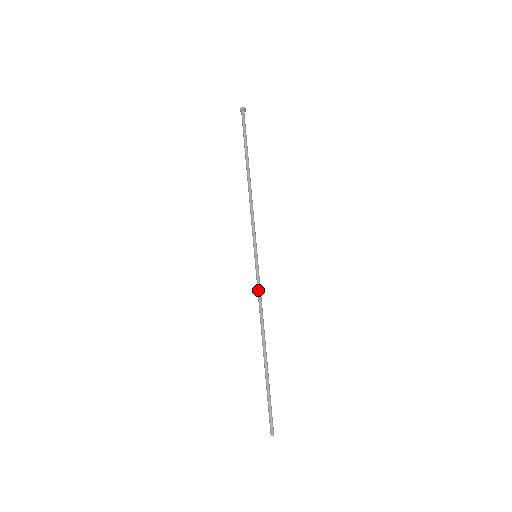
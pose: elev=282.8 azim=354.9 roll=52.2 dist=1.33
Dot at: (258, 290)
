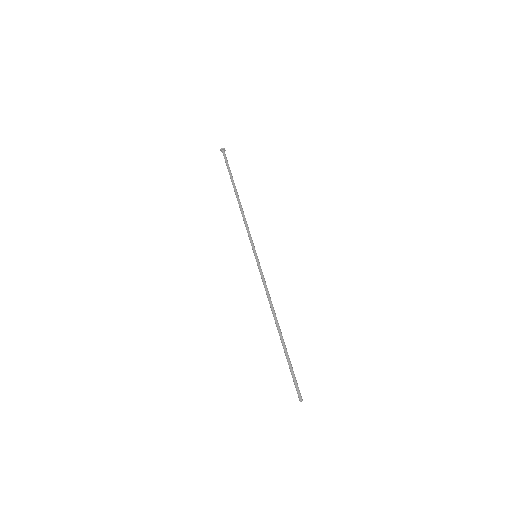
Dot at: (263, 282)
